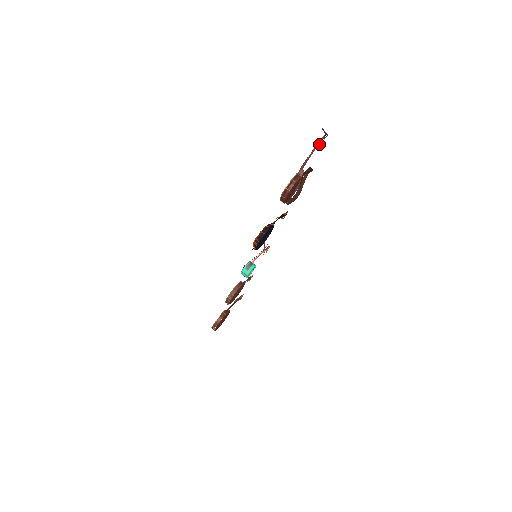
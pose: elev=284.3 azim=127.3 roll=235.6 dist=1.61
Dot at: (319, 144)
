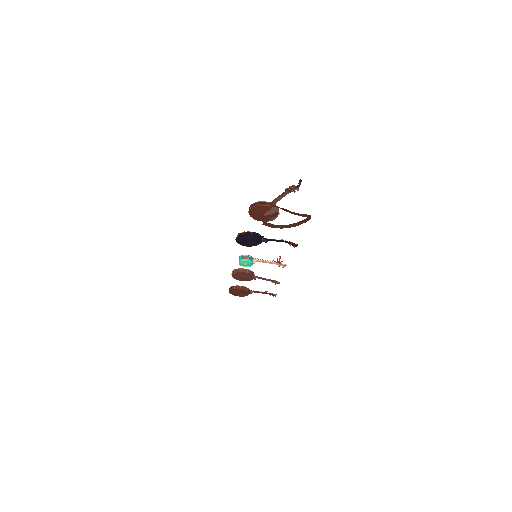
Dot at: (292, 190)
